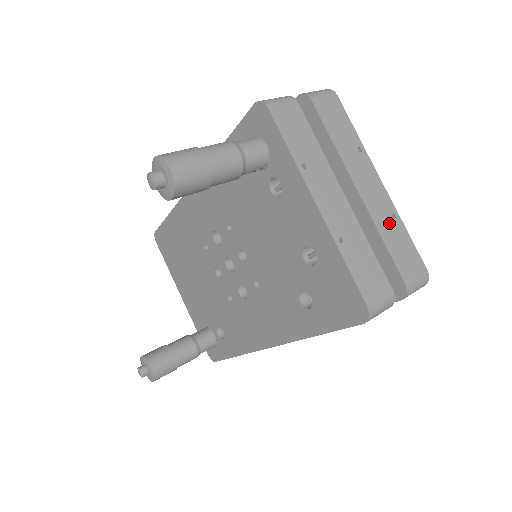
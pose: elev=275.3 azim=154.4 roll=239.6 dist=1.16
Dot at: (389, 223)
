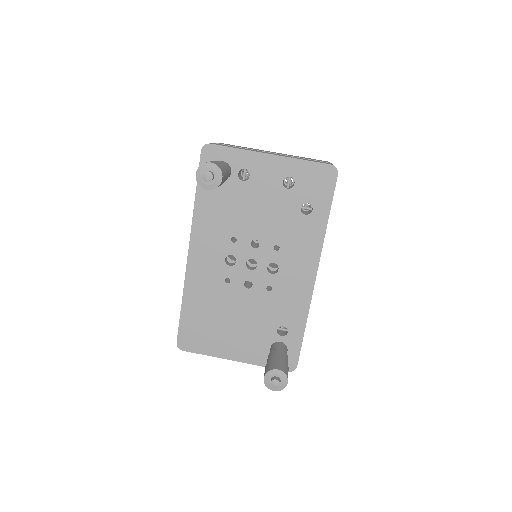
Dot at: (296, 156)
